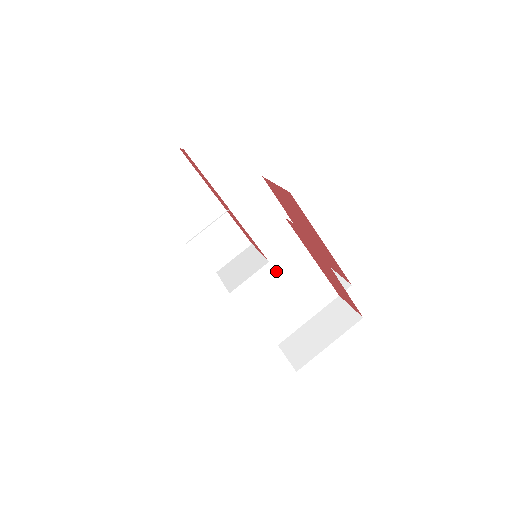
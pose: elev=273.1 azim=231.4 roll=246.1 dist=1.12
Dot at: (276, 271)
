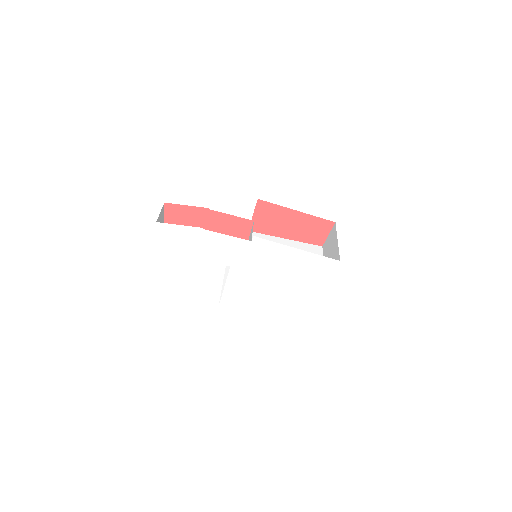
Dot at: occluded
